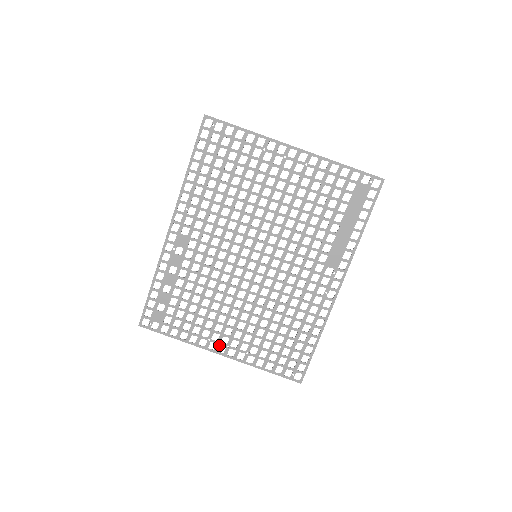
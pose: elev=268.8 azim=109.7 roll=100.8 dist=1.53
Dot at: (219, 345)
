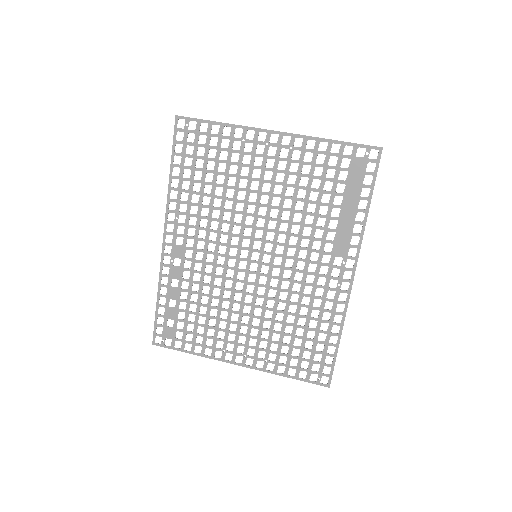
Dot at: (235, 355)
